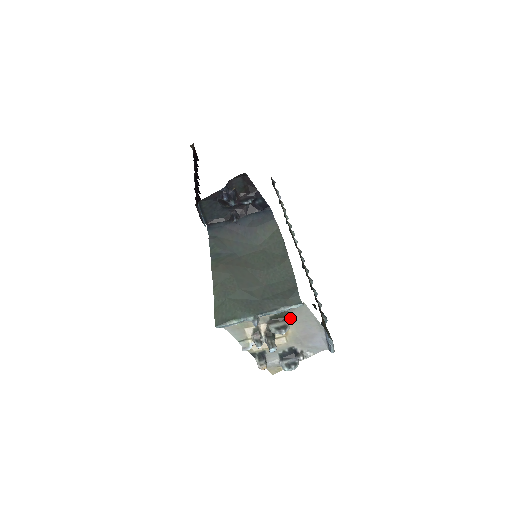
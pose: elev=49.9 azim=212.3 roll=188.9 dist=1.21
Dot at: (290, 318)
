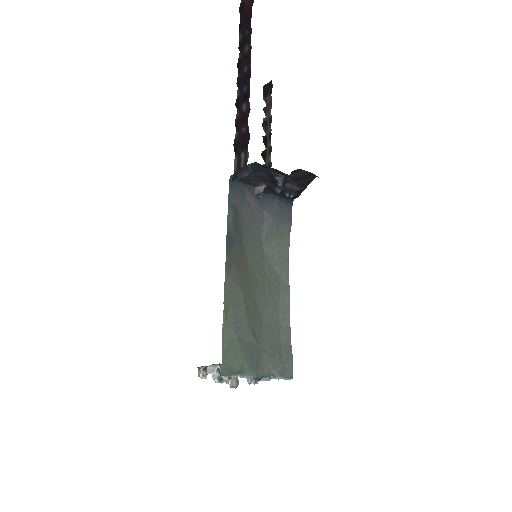
Dot at: occluded
